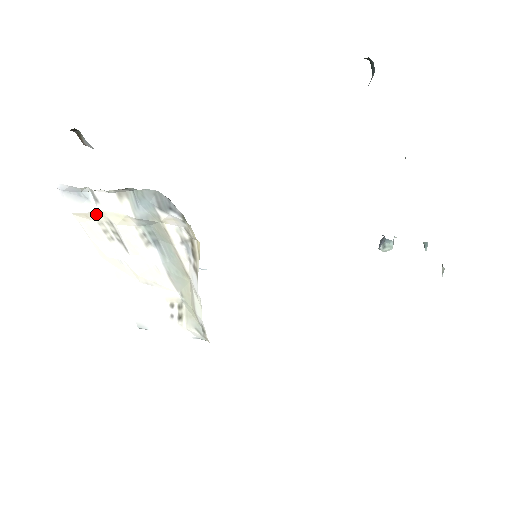
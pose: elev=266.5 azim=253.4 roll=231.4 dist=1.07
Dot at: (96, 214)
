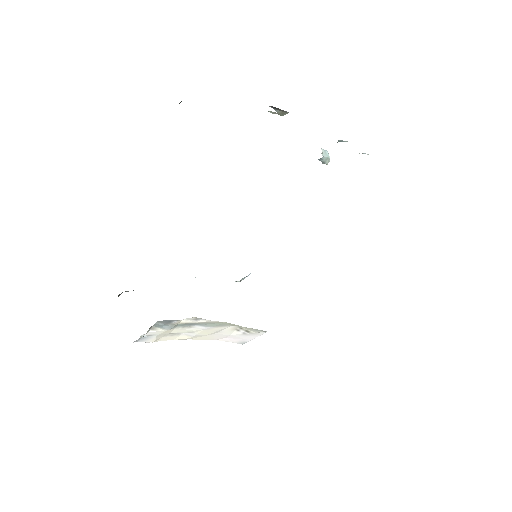
Dot at: (159, 336)
